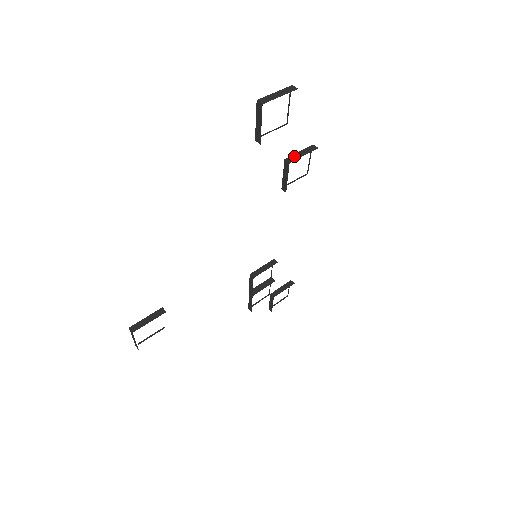
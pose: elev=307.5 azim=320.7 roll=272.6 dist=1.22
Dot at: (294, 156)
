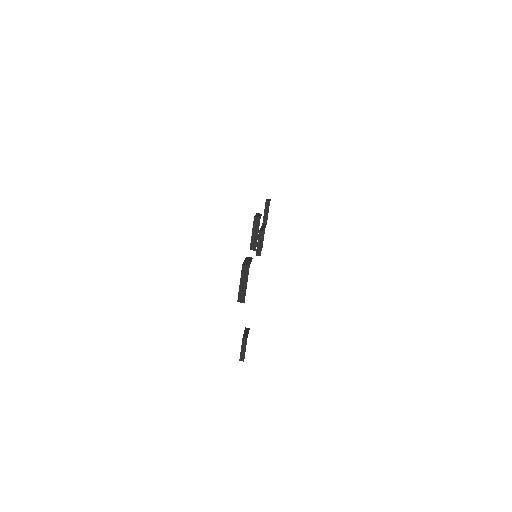
Dot at: (253, 241)
